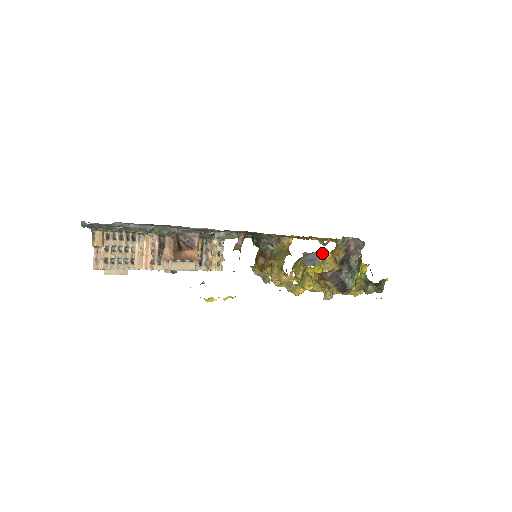
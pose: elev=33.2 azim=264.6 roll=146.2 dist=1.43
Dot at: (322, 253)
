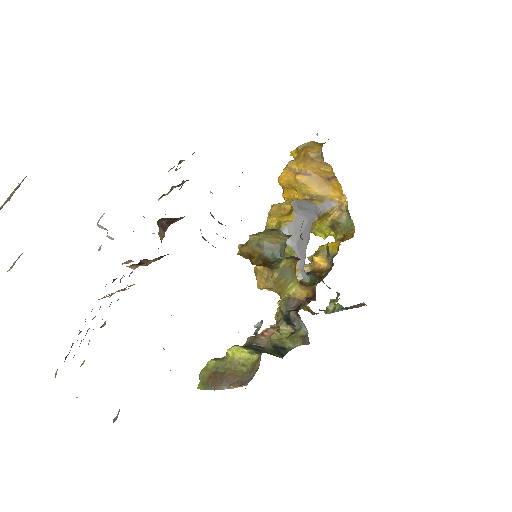
Dot at: occluded
